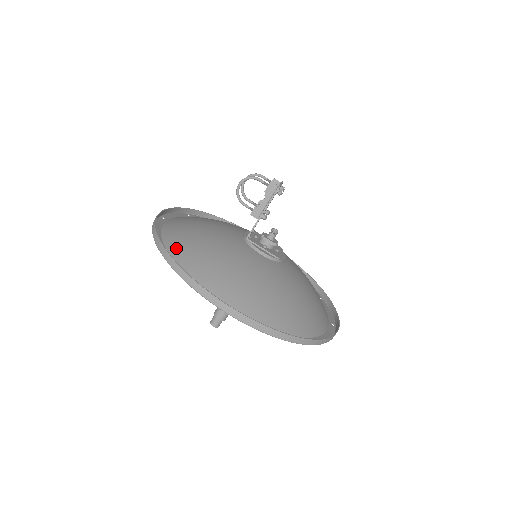
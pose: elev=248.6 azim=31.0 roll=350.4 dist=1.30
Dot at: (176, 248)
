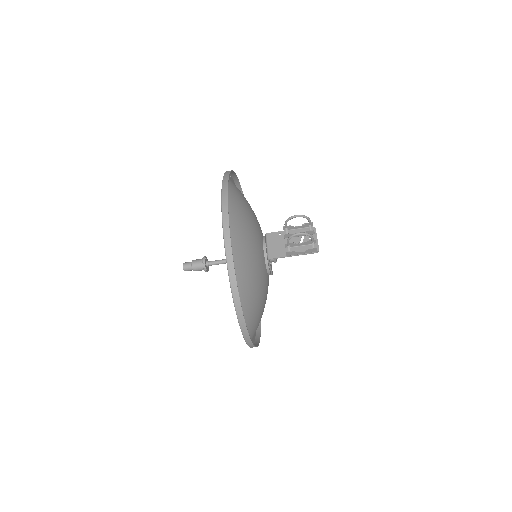
Dot at: (236, 273)
